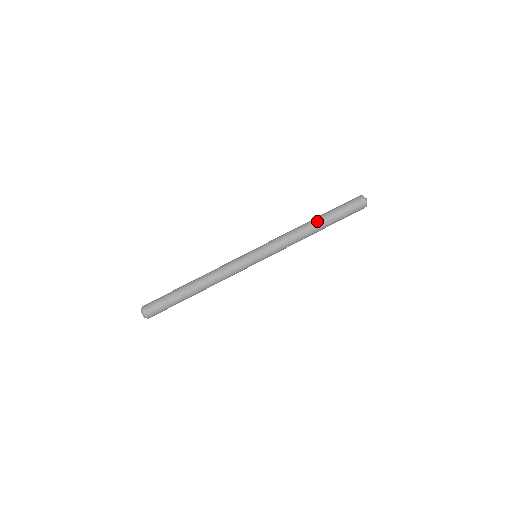
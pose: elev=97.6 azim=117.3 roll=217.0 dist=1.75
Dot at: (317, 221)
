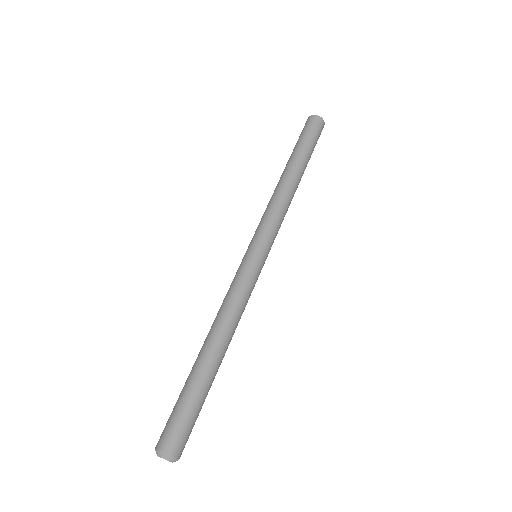
Dot at: (286, 168)
